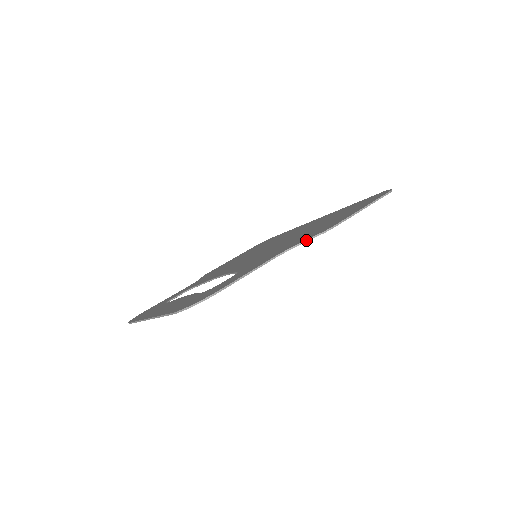
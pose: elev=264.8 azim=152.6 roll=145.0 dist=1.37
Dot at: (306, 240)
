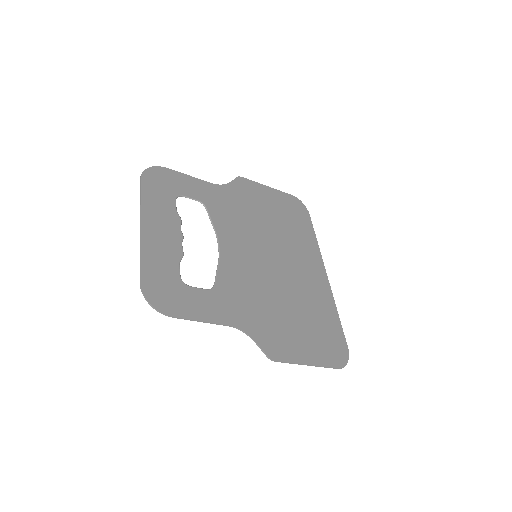
Dot at: (257, 344)
